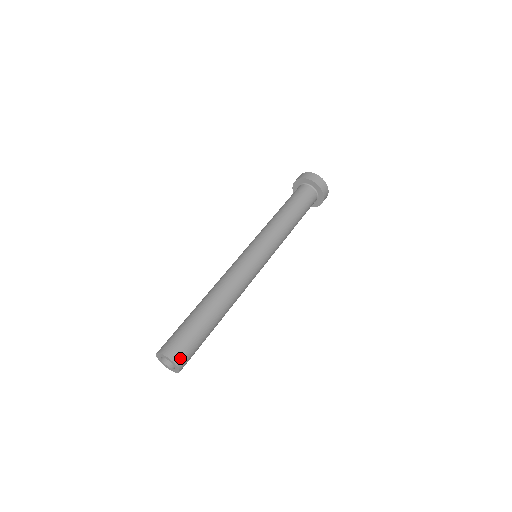
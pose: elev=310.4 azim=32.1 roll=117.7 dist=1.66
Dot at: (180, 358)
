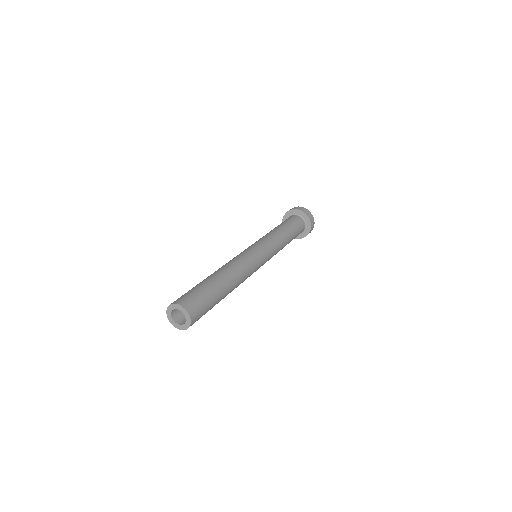
Dot at: (194, 313)
